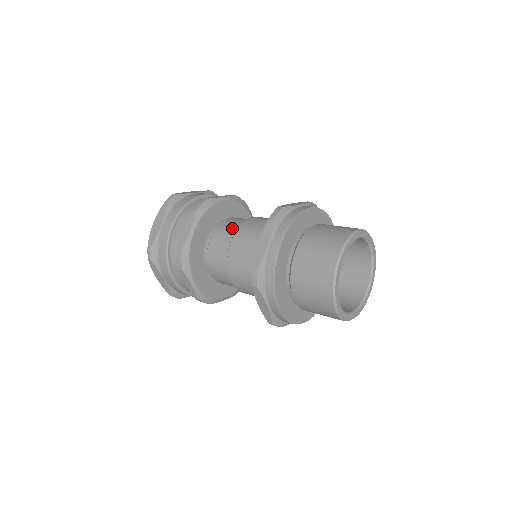
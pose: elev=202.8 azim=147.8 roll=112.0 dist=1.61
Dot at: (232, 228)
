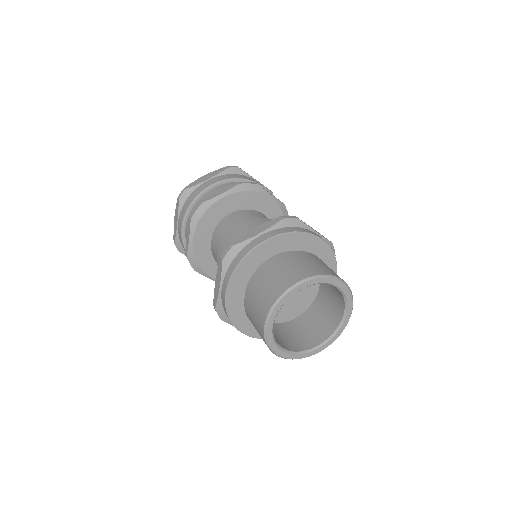
Dot at: (223, 236)
